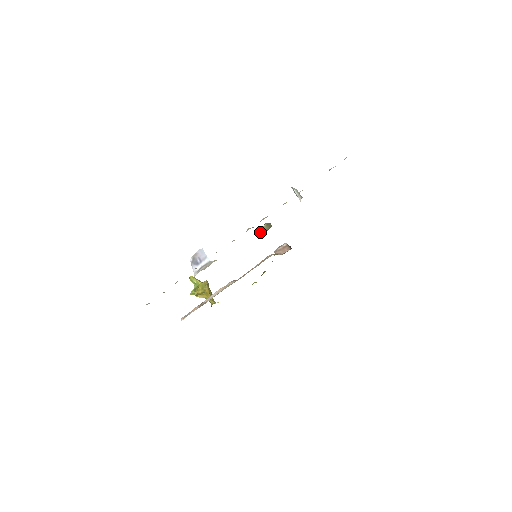
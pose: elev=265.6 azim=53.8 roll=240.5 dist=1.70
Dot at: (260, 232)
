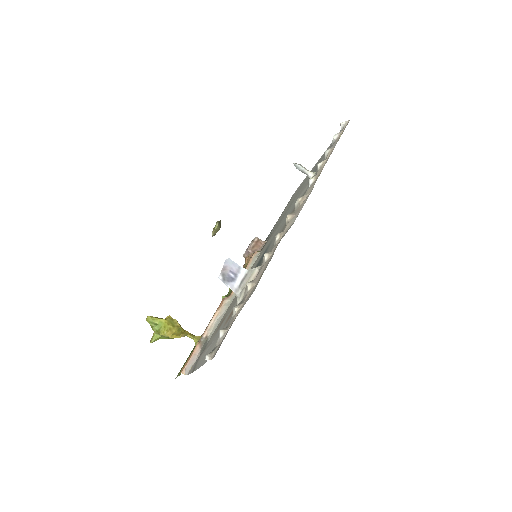
Dot at: (212, 234)
